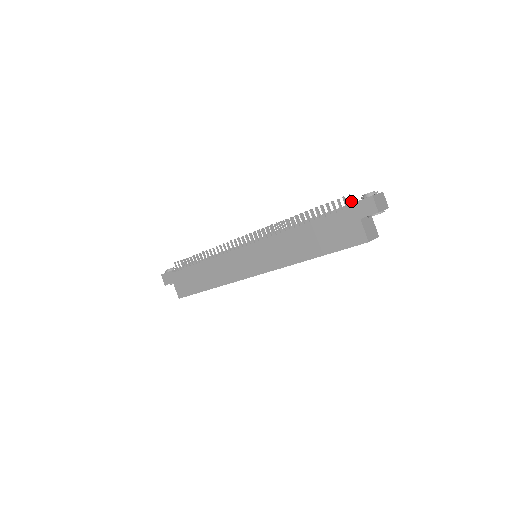
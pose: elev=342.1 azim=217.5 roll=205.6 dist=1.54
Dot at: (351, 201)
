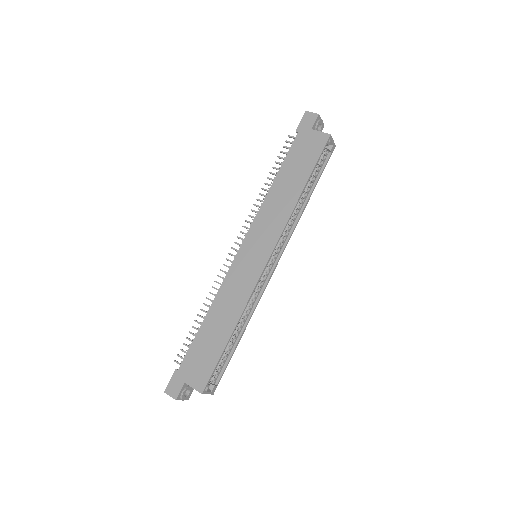
Dot at: occluded
